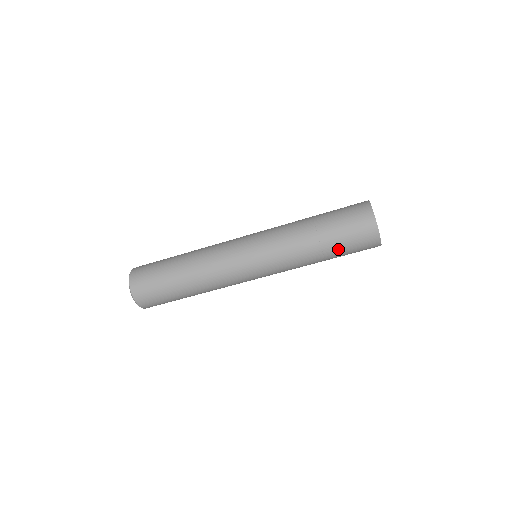
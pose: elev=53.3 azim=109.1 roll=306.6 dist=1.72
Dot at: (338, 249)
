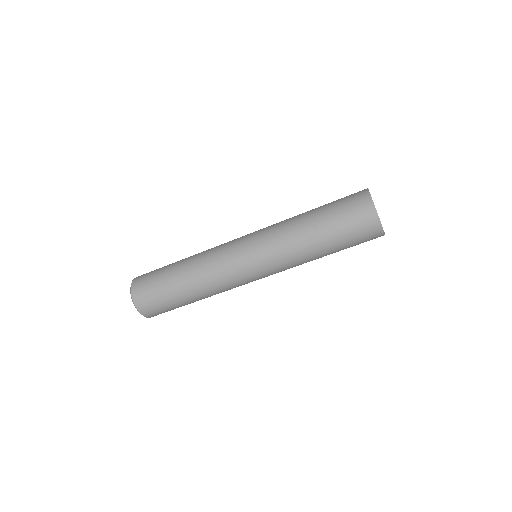
Dot at: (341, 246)
